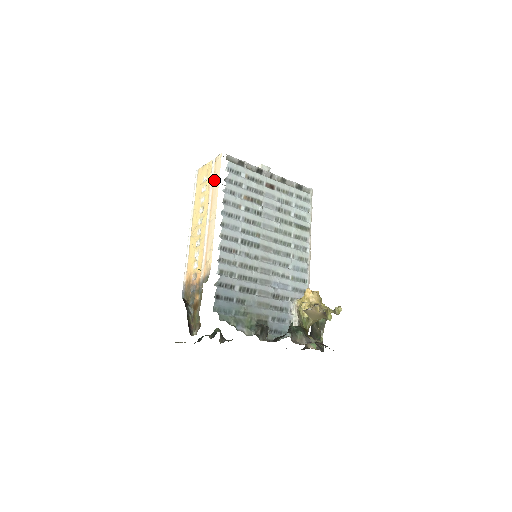
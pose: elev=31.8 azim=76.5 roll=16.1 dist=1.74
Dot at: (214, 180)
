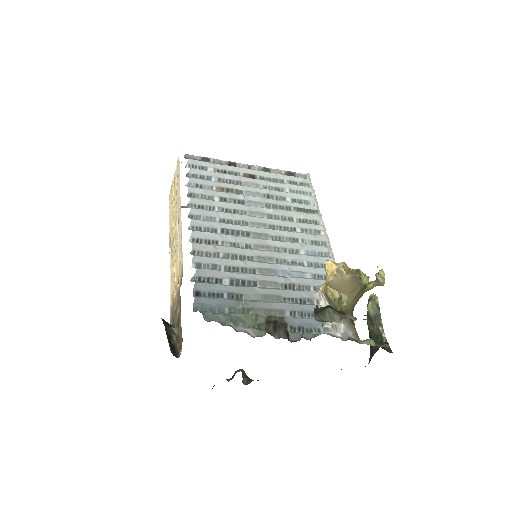
Dot at: (177, 183)
